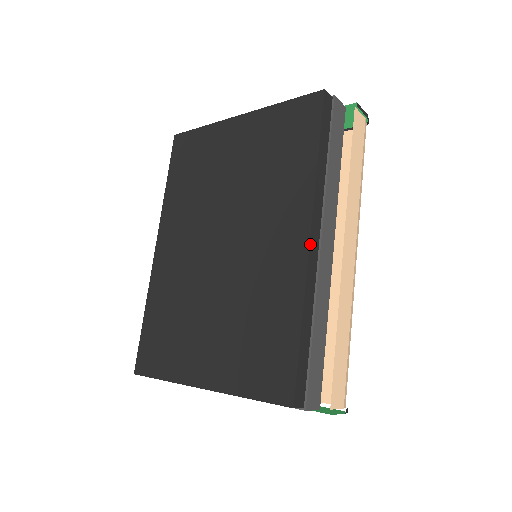
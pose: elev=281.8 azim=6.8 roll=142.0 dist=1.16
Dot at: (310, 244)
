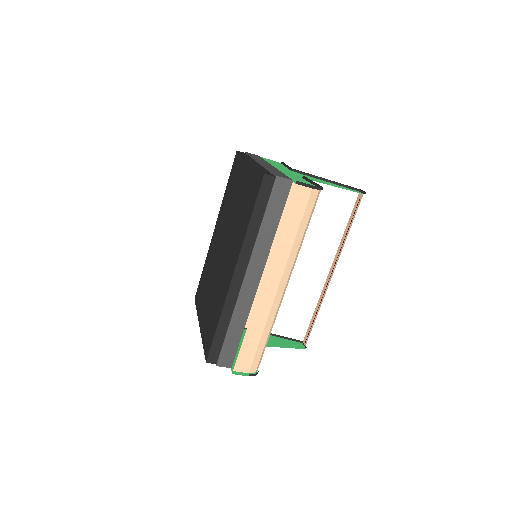
Dot at: (233, 279)
